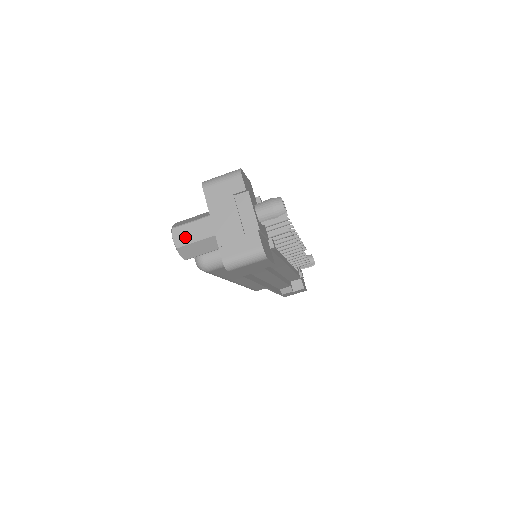
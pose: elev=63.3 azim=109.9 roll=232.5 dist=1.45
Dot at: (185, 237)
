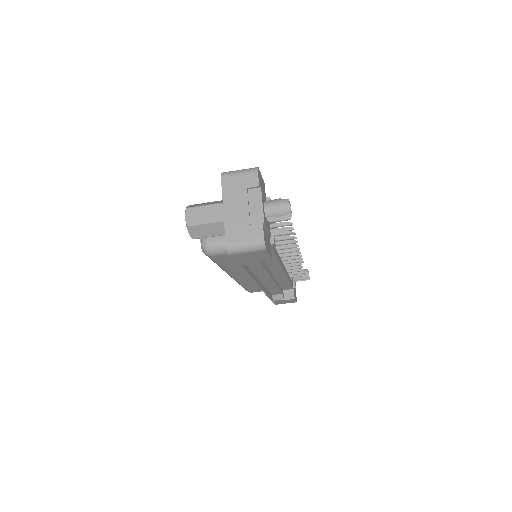
Dot at: (197, 218)
